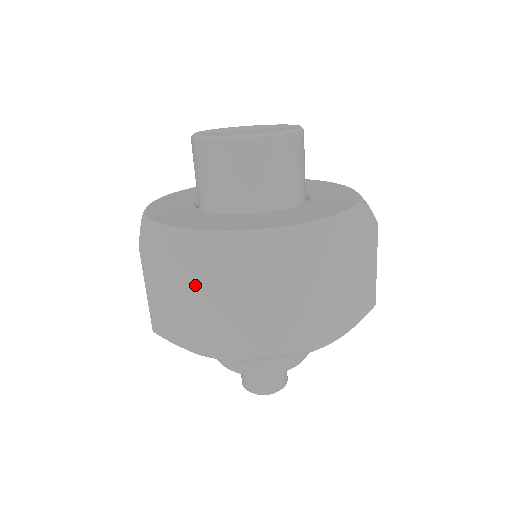
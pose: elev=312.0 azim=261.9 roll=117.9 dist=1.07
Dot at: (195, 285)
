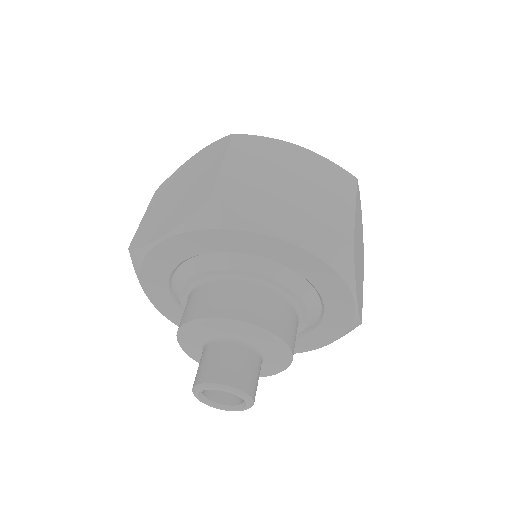
Dot at: (176, 189)
